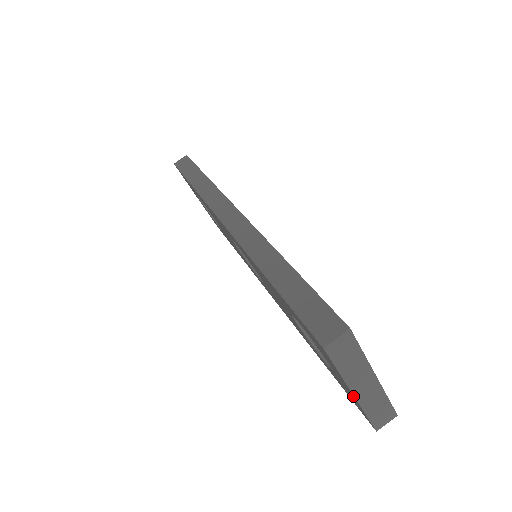
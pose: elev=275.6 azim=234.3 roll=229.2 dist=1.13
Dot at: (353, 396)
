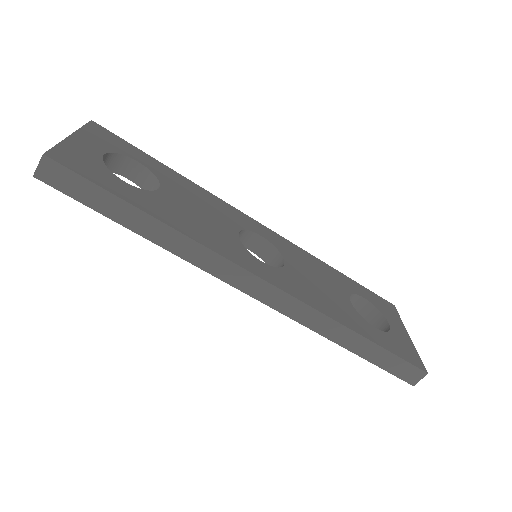
Dot at: occluded
